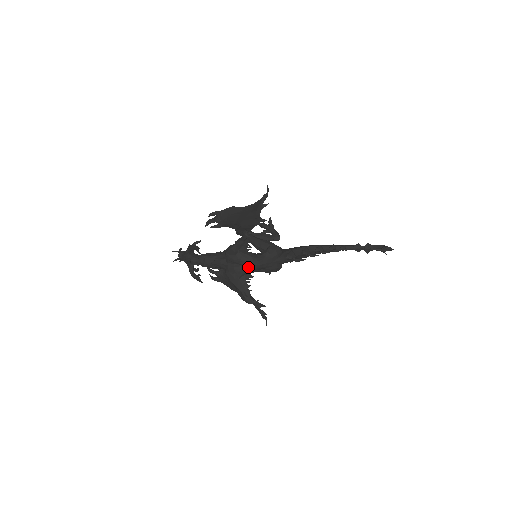
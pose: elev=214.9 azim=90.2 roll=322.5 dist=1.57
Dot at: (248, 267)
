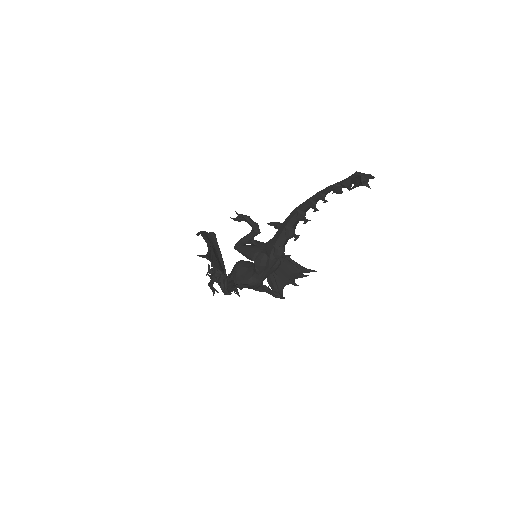
Dot at: (254, 287)
